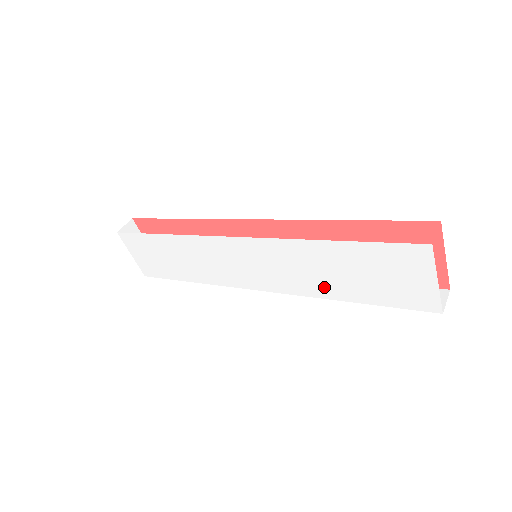
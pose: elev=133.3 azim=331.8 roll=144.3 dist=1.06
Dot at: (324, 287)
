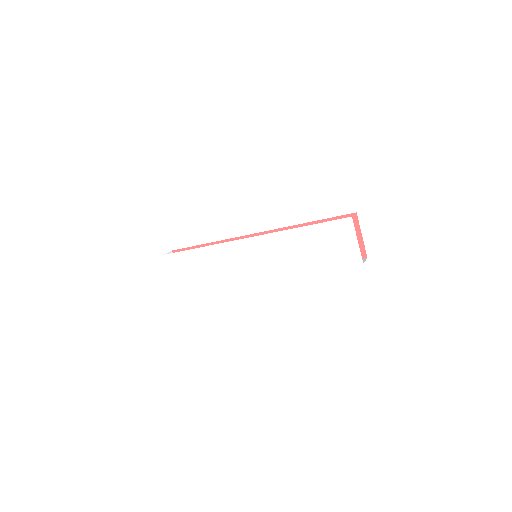
Dot at: (298, 263)
